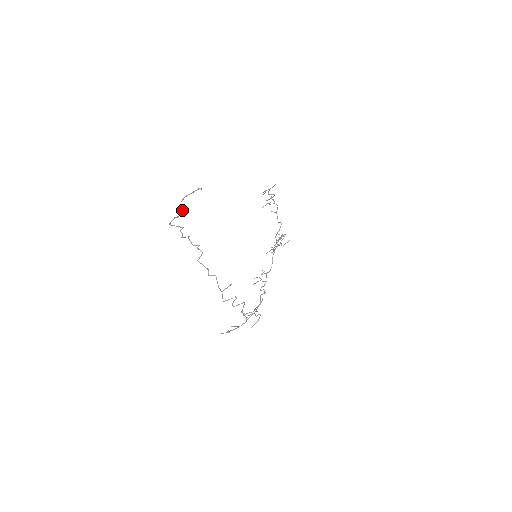
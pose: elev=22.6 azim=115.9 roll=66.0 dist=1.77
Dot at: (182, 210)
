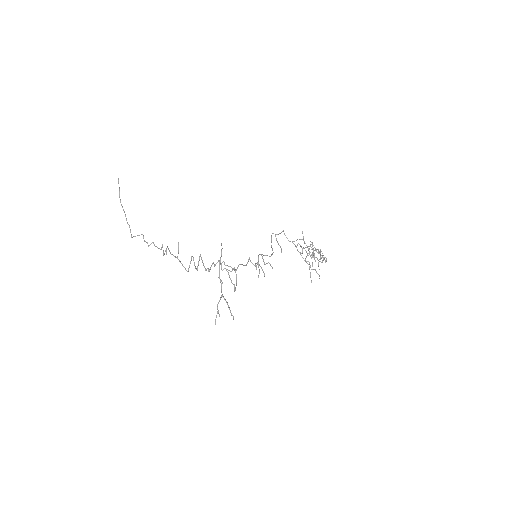
Dot at: occluded
